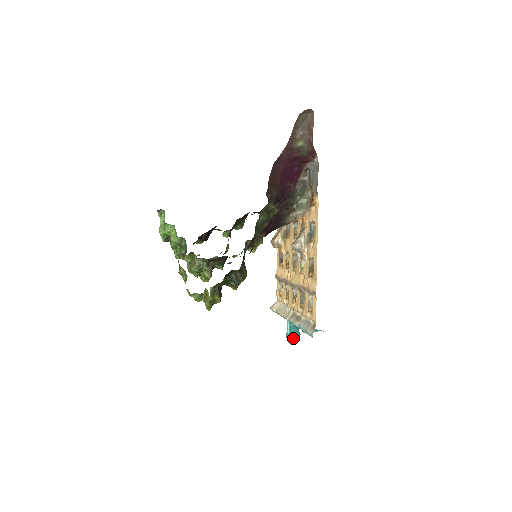
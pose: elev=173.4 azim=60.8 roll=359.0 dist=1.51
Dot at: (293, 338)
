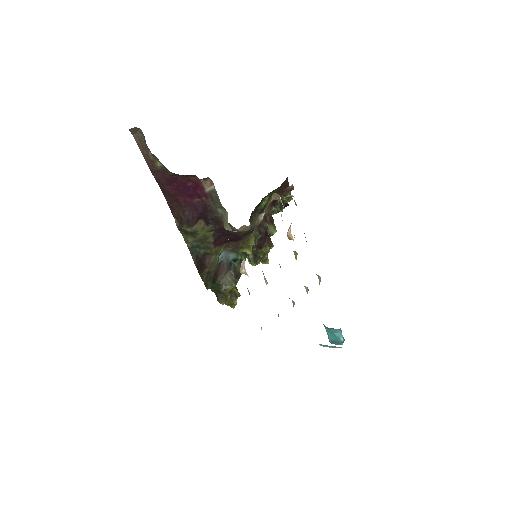
Dot at: (336, 343)
